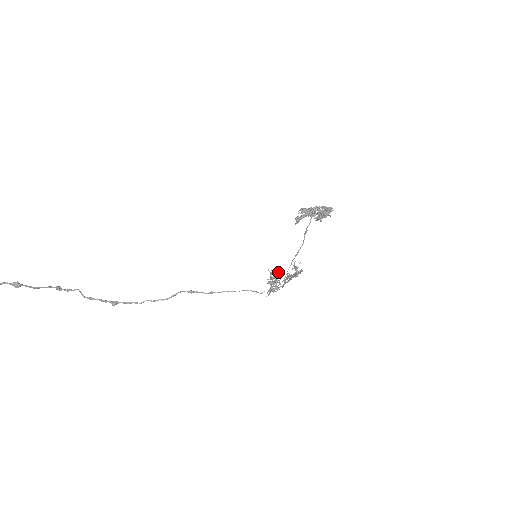
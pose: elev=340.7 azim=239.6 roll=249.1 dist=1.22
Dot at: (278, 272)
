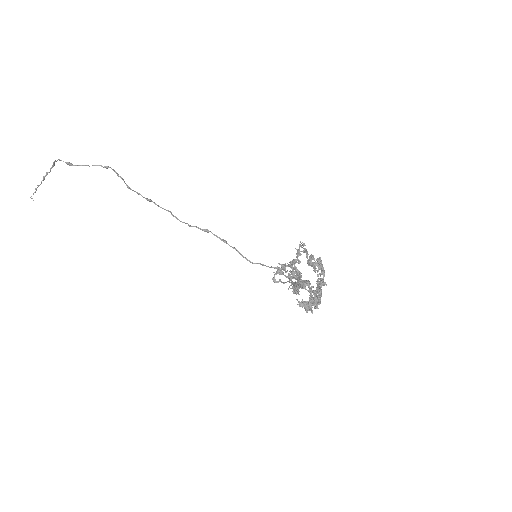
Dot at: (305, 252)
